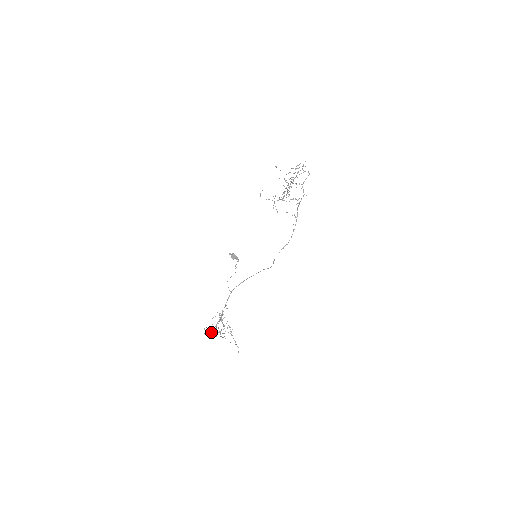
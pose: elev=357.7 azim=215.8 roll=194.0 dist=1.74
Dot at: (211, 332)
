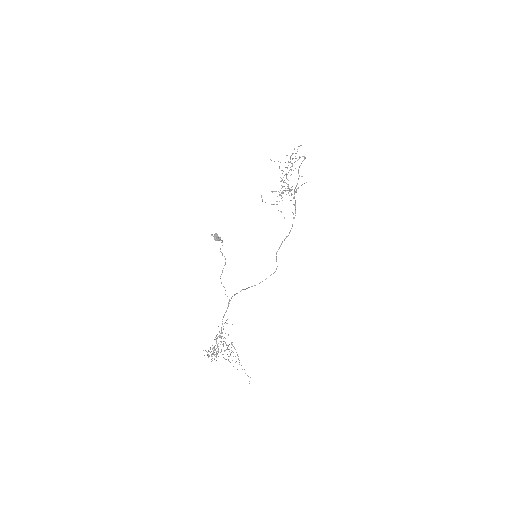
Dot at: occluded
